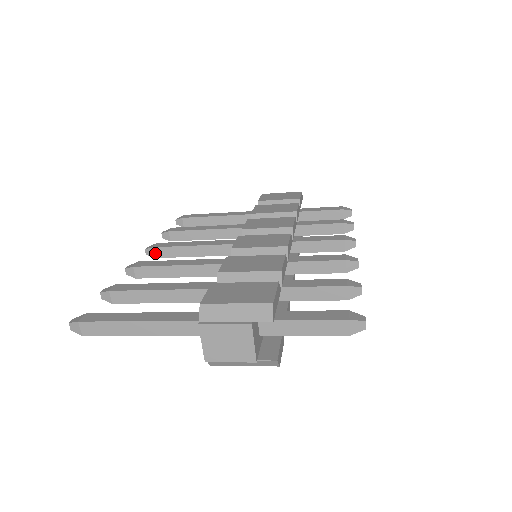
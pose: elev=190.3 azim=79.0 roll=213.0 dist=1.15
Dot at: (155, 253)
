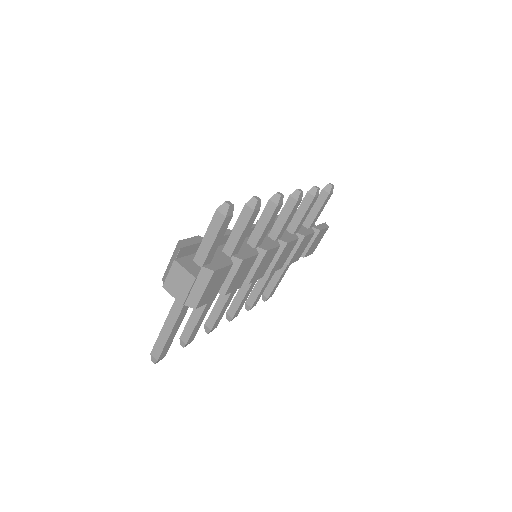
Dot at: (230, 315)
